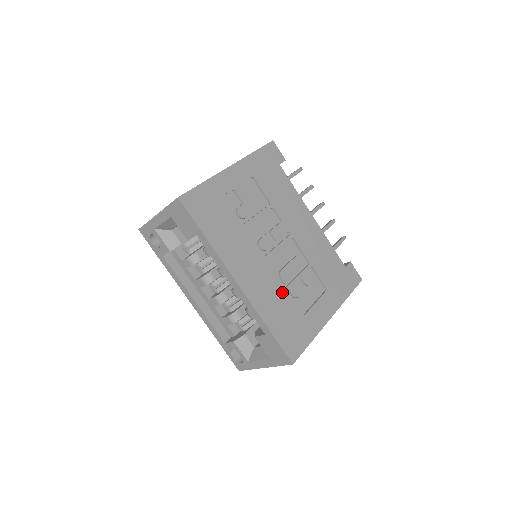
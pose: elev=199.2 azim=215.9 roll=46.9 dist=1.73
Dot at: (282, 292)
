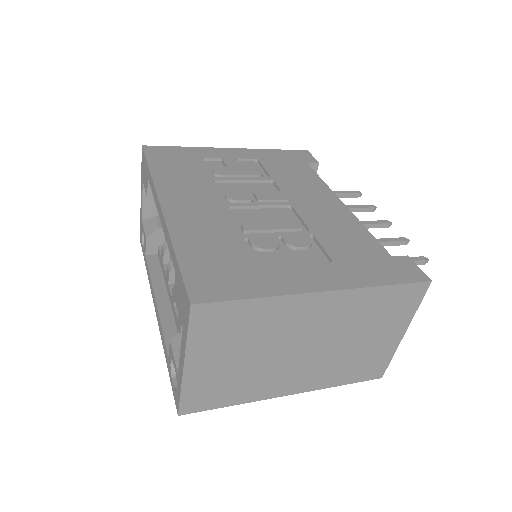
Dot at: (233, 235)
